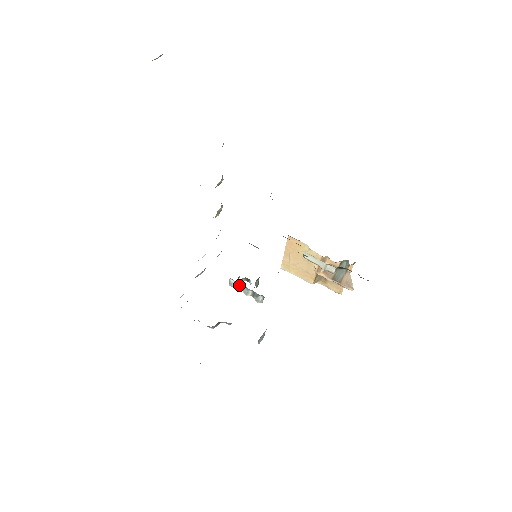
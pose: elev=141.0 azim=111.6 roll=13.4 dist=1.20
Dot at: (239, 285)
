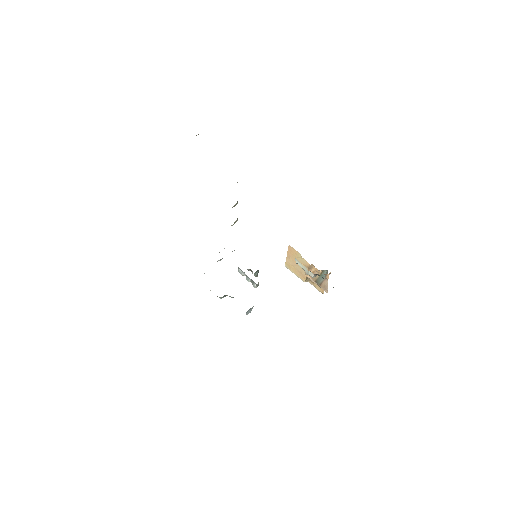
Dot at: (244, 273)
